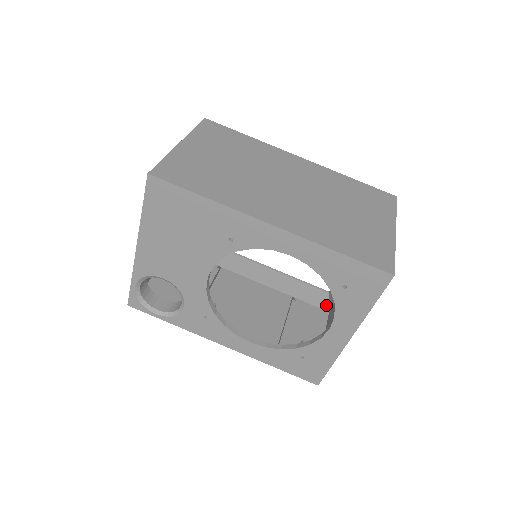
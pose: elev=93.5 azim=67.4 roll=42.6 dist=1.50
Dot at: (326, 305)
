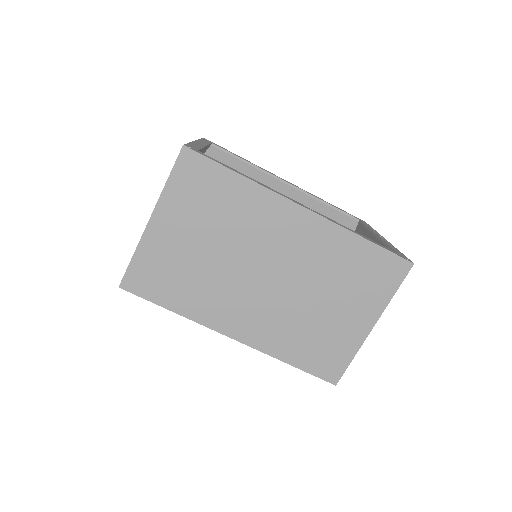
Dot at: occluded
